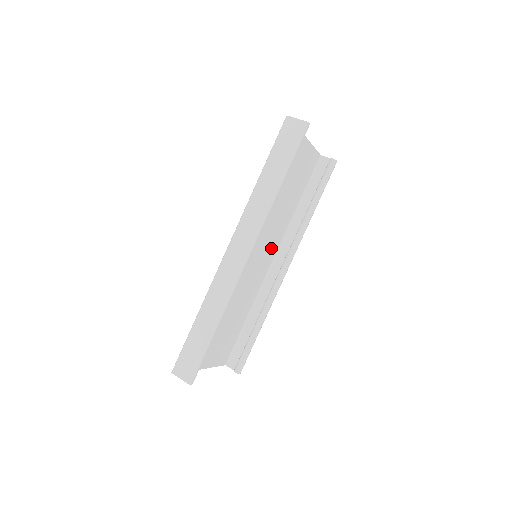
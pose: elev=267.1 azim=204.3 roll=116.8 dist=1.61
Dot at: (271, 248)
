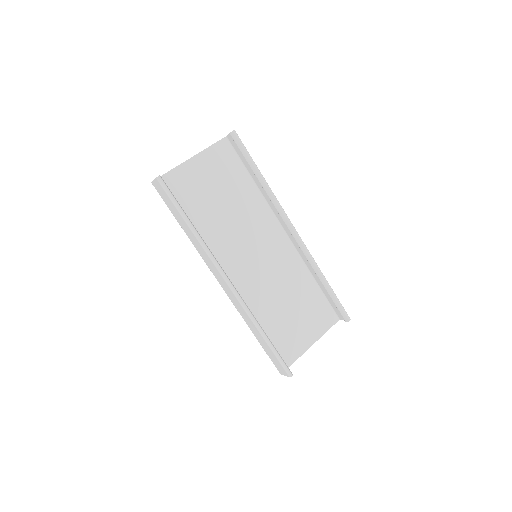
Dot at: (269, 231)
